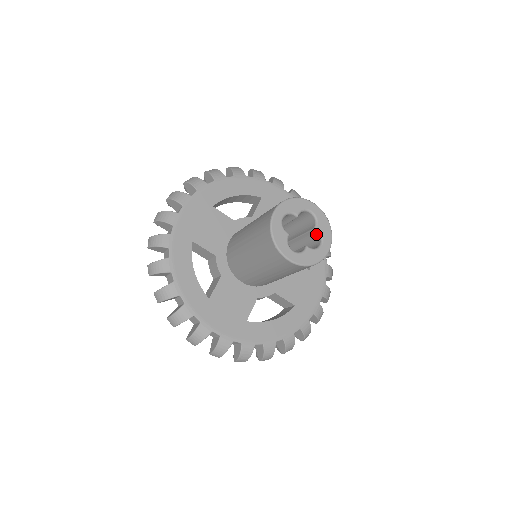
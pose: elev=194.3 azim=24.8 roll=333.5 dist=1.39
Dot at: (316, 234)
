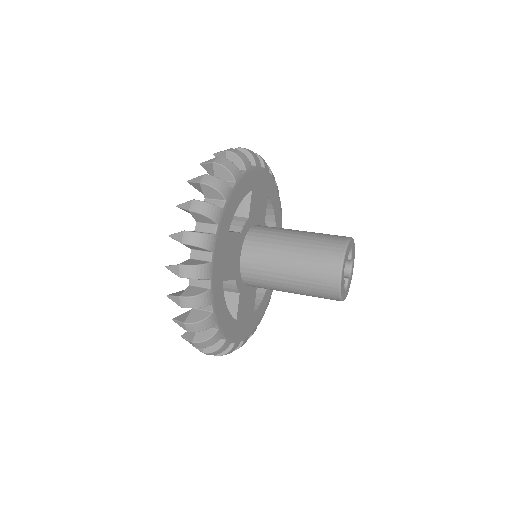
Dot at: (347, 260)
